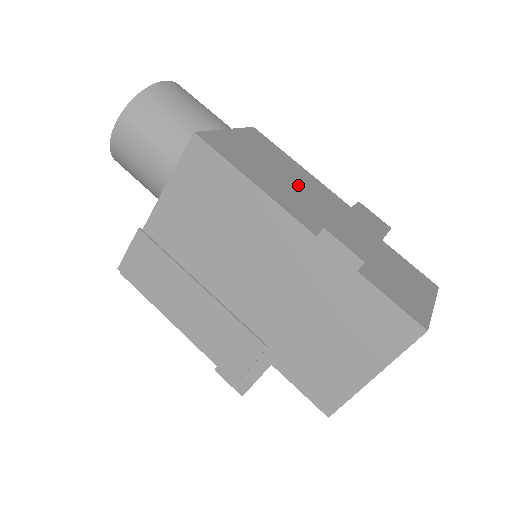
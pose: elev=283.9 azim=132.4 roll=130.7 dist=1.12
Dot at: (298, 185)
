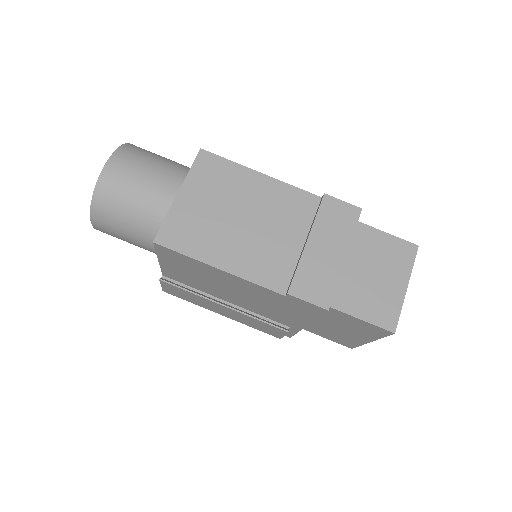
Dot at: (260, 220)
